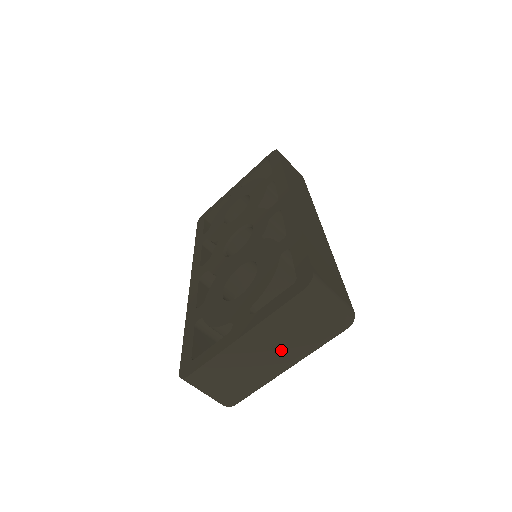
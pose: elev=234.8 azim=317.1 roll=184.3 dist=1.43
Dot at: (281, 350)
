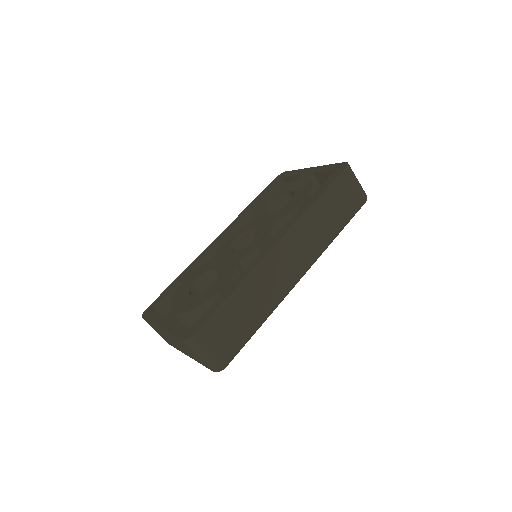
Dot at: (182, 349)
